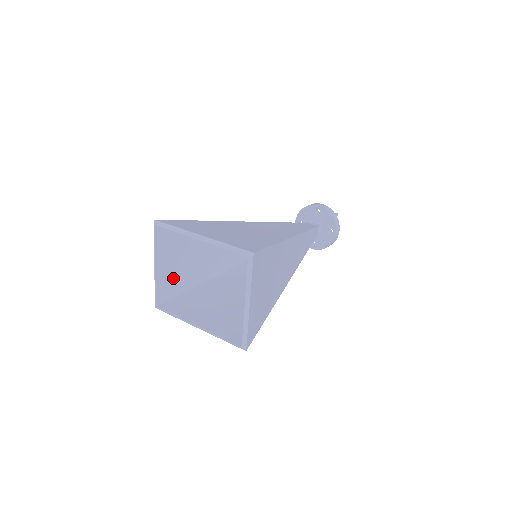
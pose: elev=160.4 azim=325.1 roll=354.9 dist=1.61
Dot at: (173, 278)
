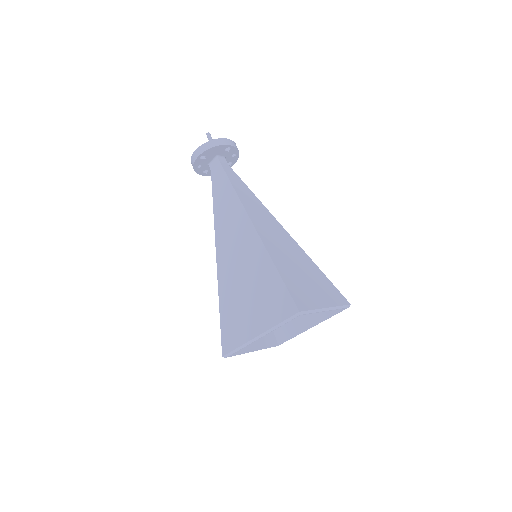
Dot at: occluded
